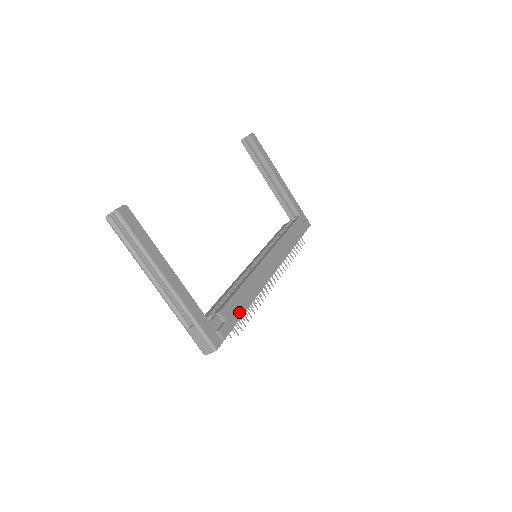
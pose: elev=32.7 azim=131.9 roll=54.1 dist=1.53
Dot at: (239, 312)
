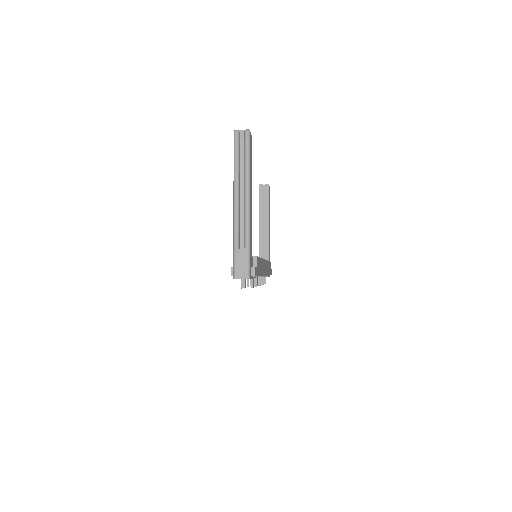
Dot at: occluded
